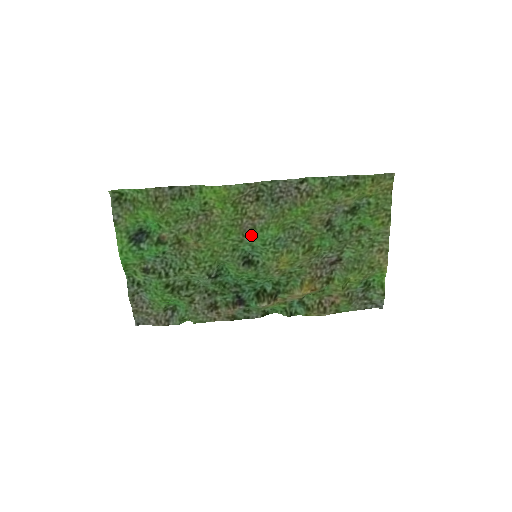
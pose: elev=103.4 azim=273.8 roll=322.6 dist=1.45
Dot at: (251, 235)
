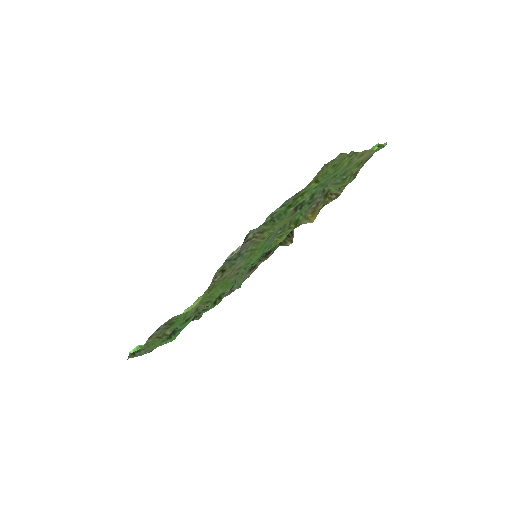
Dot at: (242, 268)
